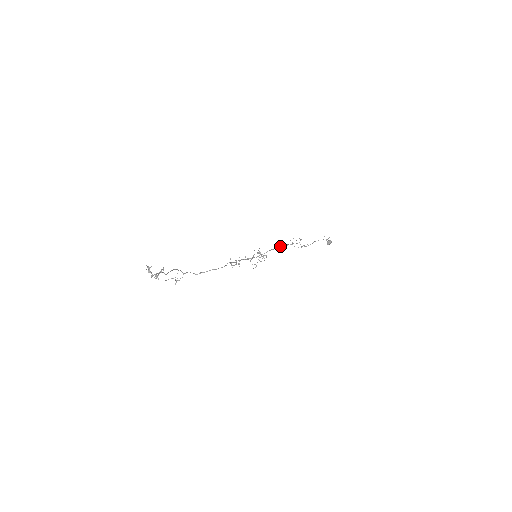
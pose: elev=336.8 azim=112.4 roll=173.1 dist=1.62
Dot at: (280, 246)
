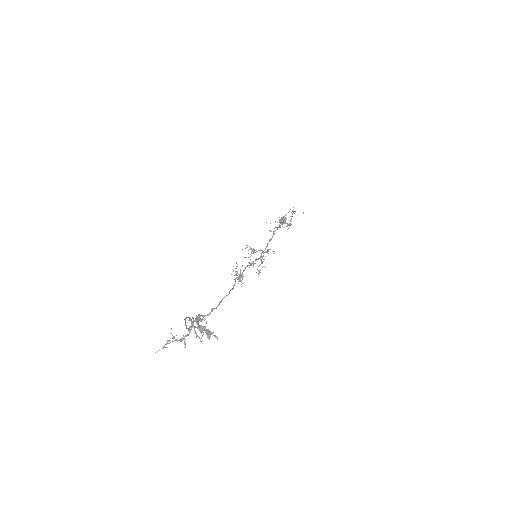
Dot at: (273, 232)
